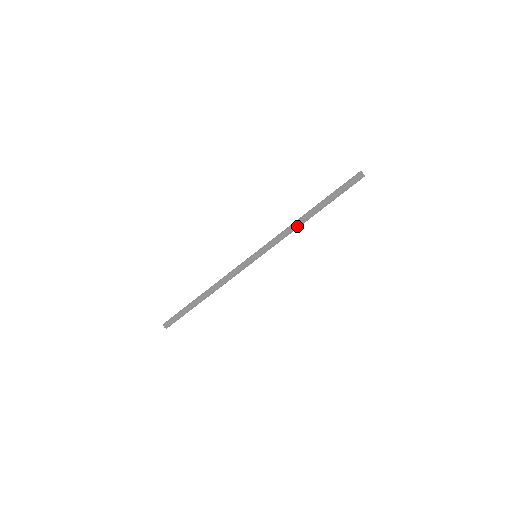
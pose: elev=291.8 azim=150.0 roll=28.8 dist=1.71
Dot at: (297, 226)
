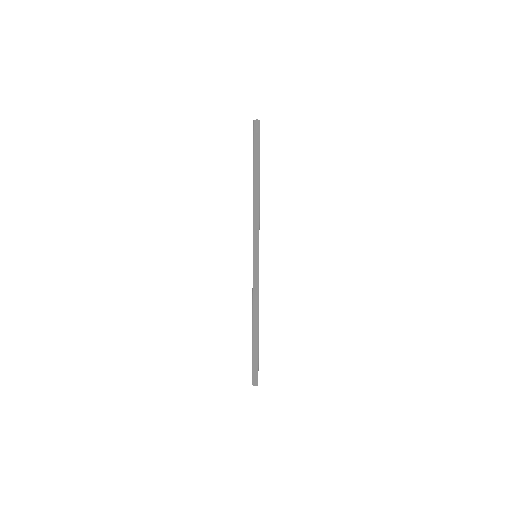
Dot at: (258, 203)
